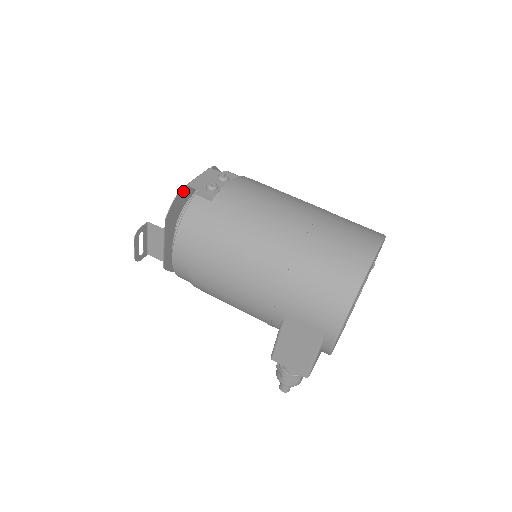
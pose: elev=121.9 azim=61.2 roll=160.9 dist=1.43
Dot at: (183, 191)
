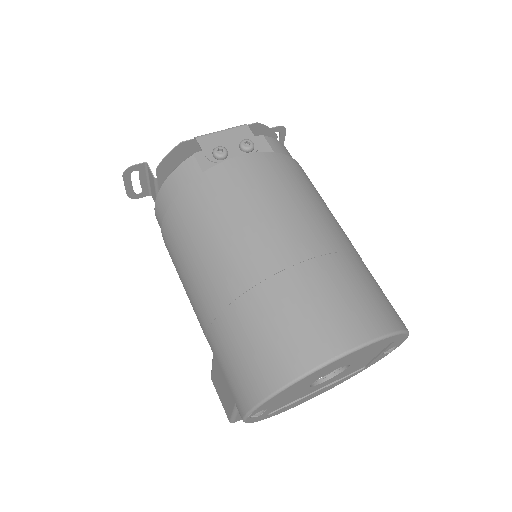
Dot at: (190, 143)
